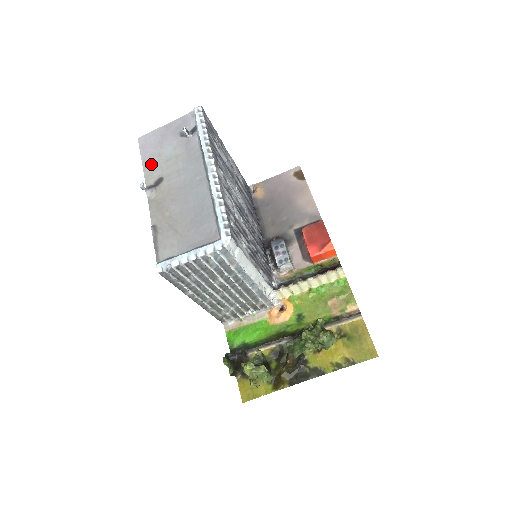
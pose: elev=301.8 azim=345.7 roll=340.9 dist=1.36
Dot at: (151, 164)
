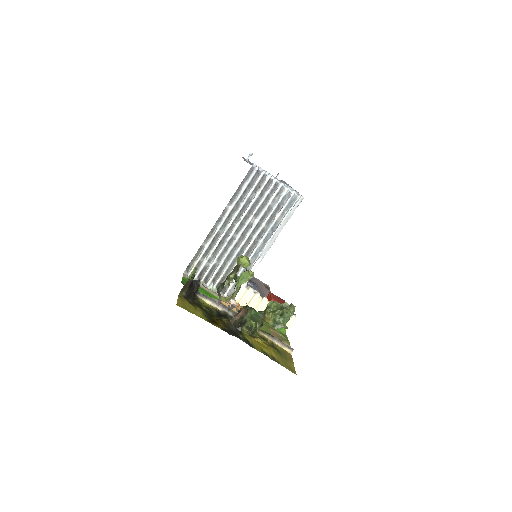
Dot at: occluded
